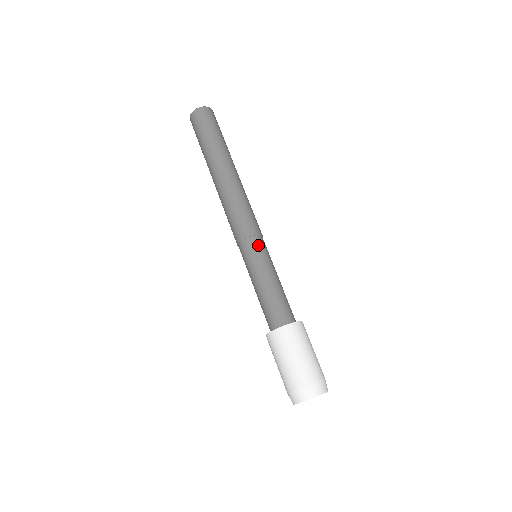
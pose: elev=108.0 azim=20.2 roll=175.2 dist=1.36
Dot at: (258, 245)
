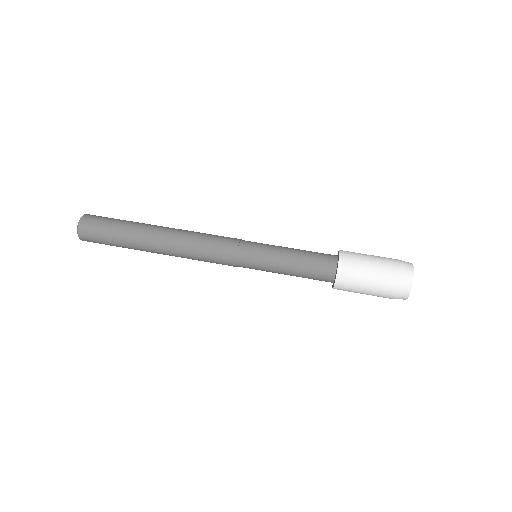
Dot at: occluded
